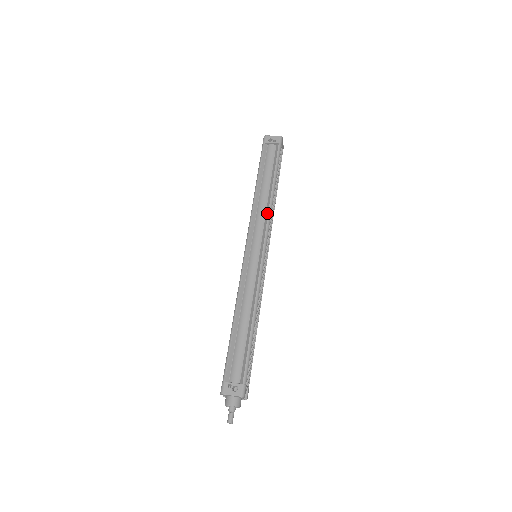
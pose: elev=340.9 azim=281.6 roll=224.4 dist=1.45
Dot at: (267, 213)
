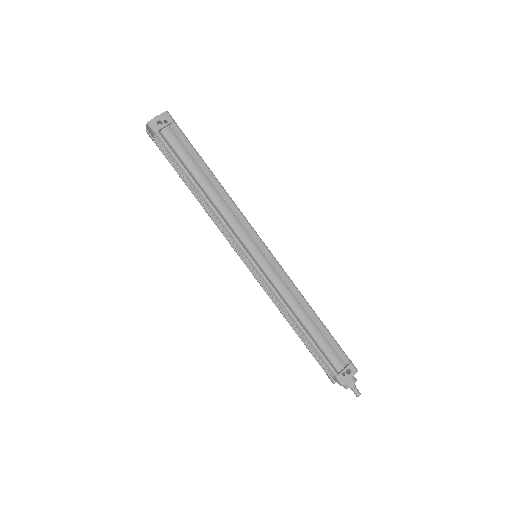
Dot at: (235, 209)
